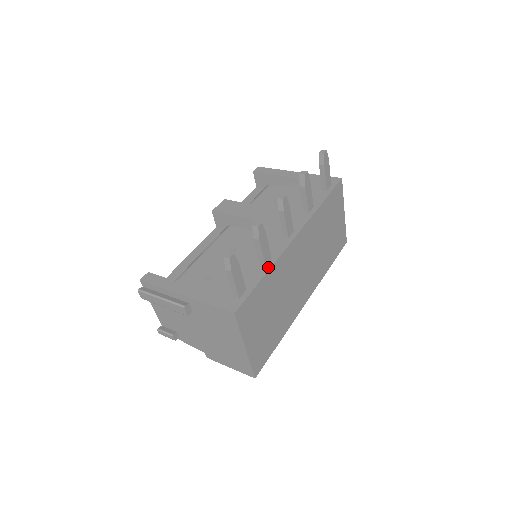
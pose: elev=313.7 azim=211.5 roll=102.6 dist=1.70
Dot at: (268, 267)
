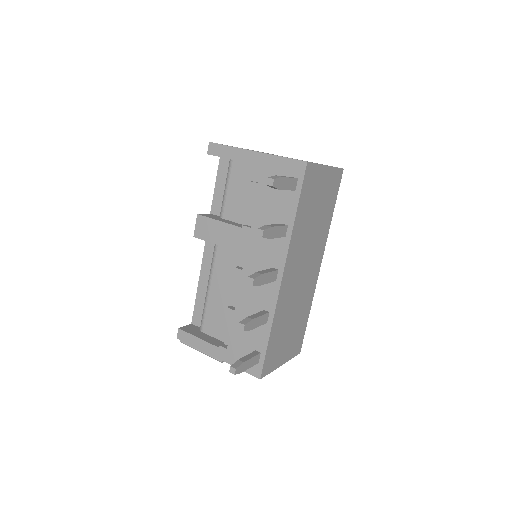
Dot at: (269, 324)
